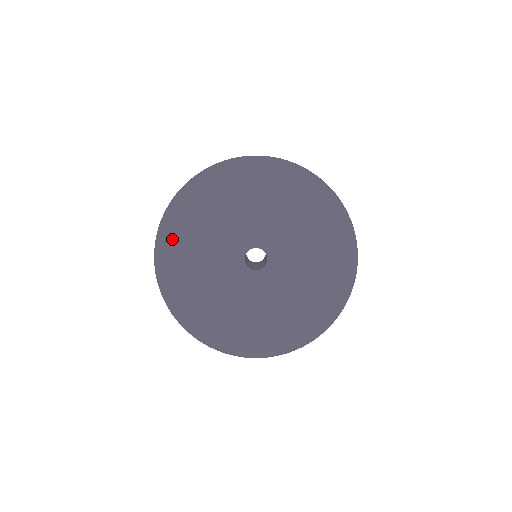
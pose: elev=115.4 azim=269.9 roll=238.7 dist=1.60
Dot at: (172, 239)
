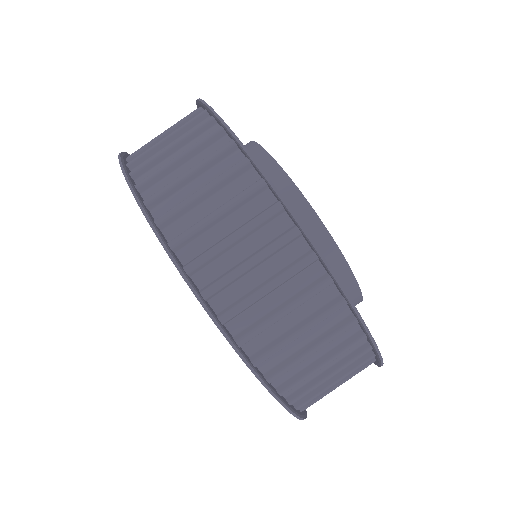
Dot at: occluded
